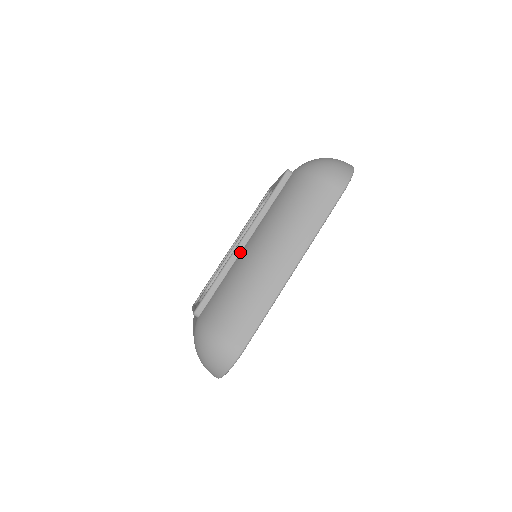
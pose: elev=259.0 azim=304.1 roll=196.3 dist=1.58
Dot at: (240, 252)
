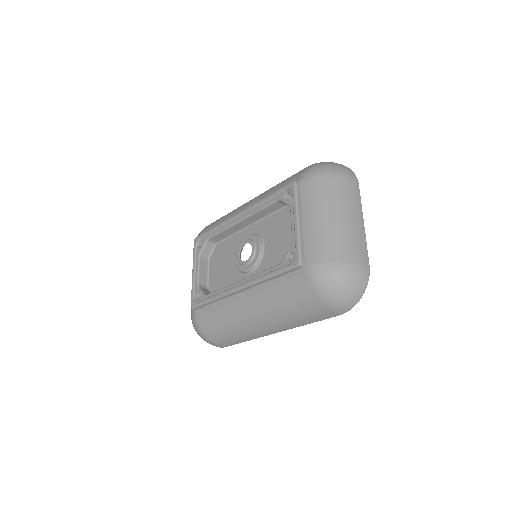
Dot at: (235, 294)
